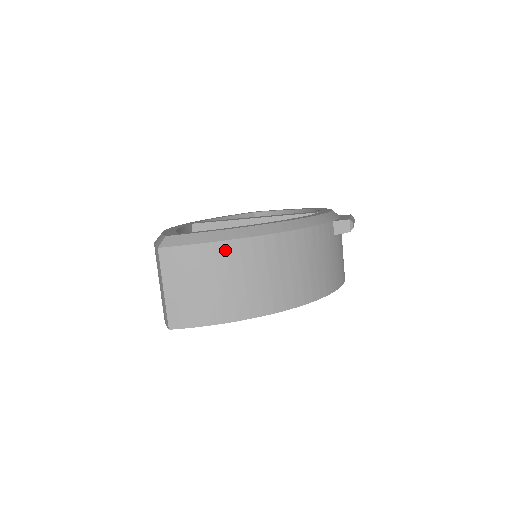
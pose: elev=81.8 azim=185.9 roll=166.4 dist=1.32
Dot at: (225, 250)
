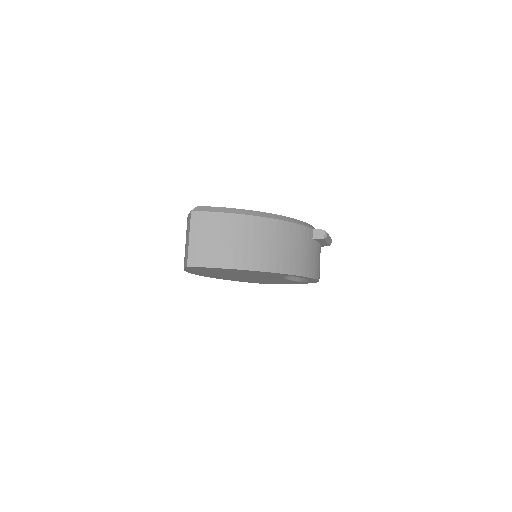
Dot at: (234, 220)
